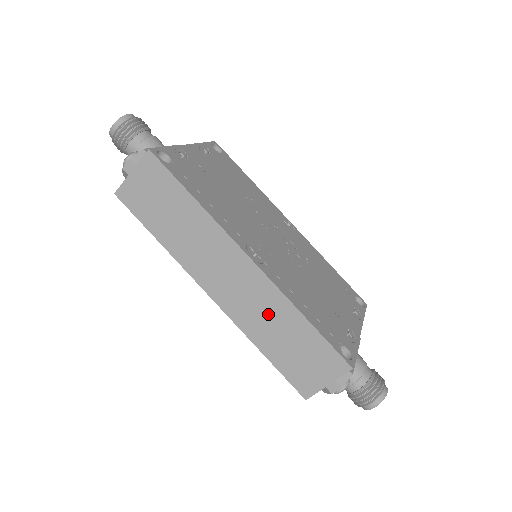
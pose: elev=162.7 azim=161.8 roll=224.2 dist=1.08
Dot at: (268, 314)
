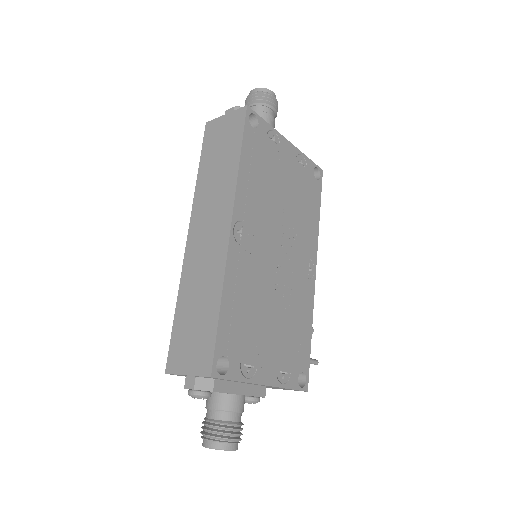
Dot at: (204, 280)
